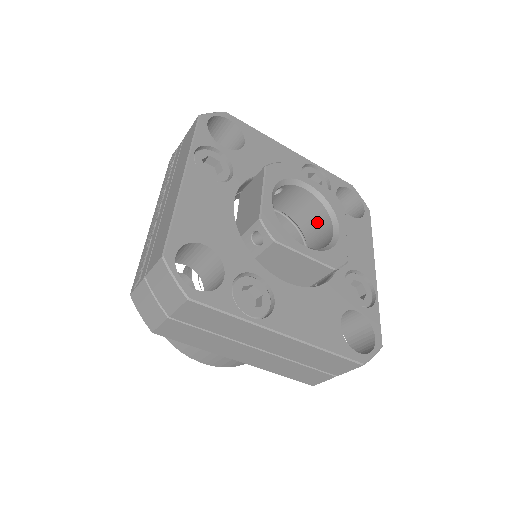
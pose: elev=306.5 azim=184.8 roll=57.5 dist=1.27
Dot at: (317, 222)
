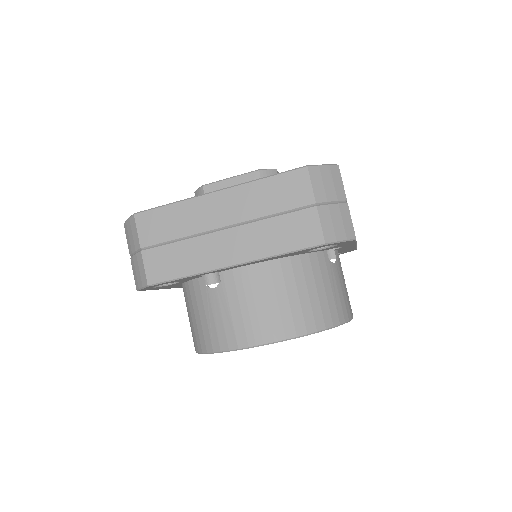
Dot at: occluded
